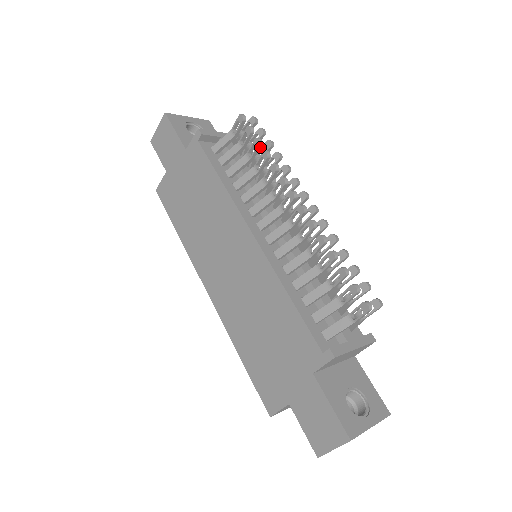
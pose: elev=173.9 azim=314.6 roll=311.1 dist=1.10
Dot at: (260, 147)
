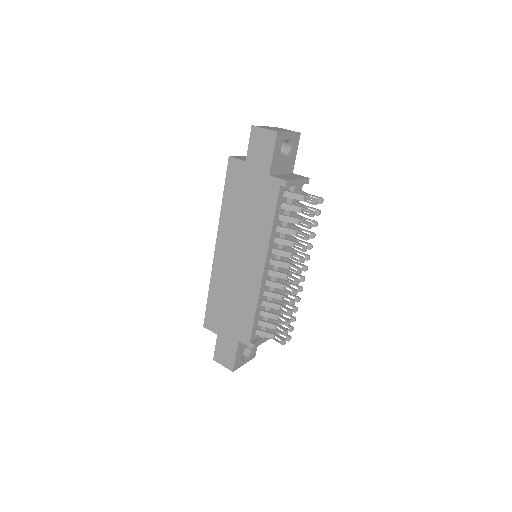
Dot at: (308, 228)
